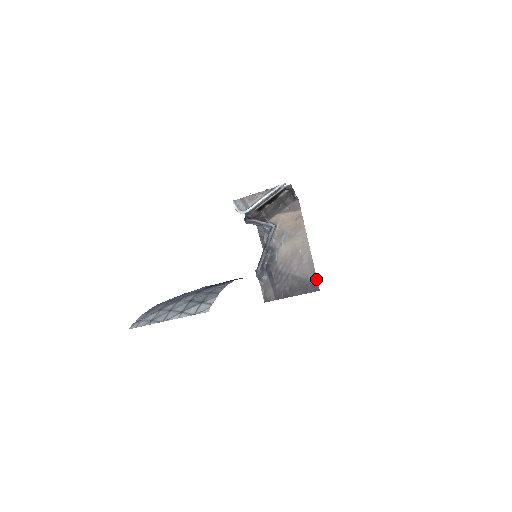
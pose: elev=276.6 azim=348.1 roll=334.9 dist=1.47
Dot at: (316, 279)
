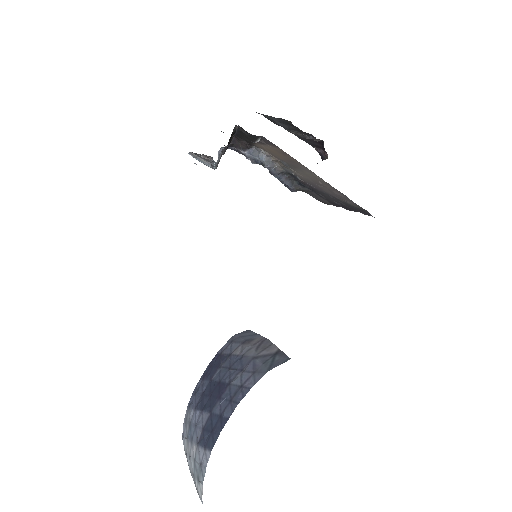
Dot at: (363, 209)
